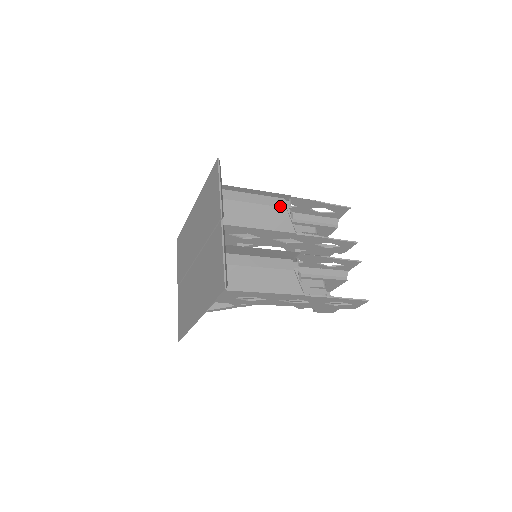
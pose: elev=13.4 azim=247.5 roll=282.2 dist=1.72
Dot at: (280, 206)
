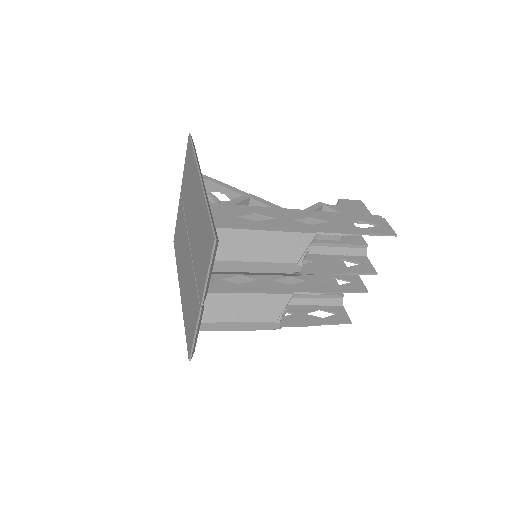
Dot at: (286, 272)
